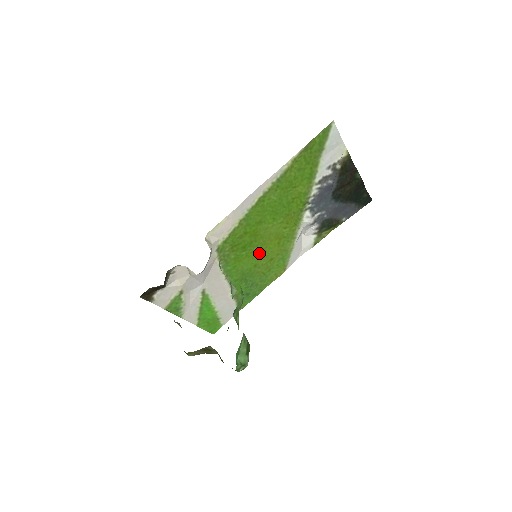
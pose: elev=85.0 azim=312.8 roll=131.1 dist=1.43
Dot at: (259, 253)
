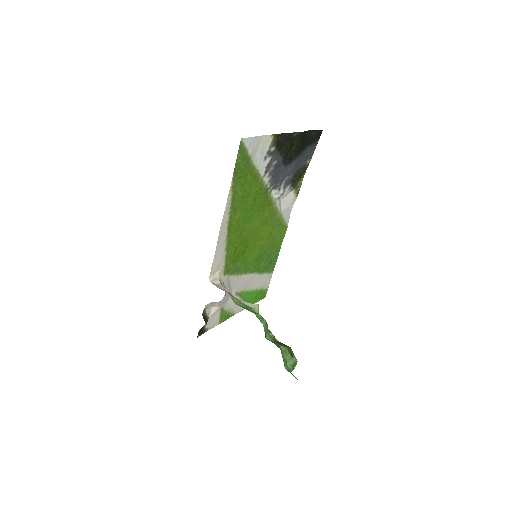
Dot at: (257, 242)
